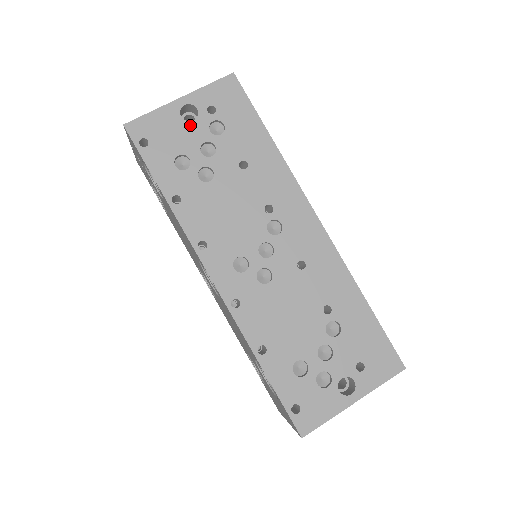
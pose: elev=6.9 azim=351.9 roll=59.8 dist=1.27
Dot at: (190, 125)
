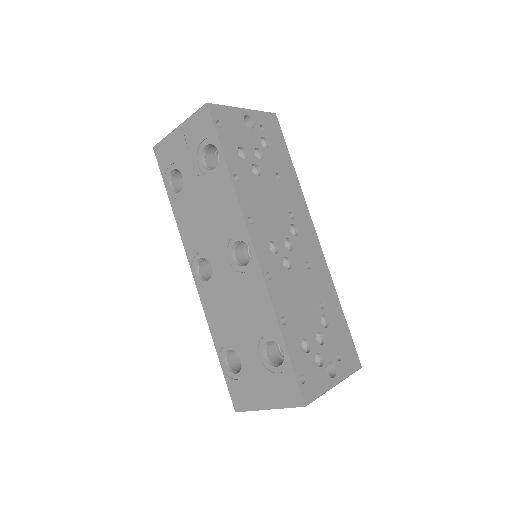
Dot at: (249, 130)
